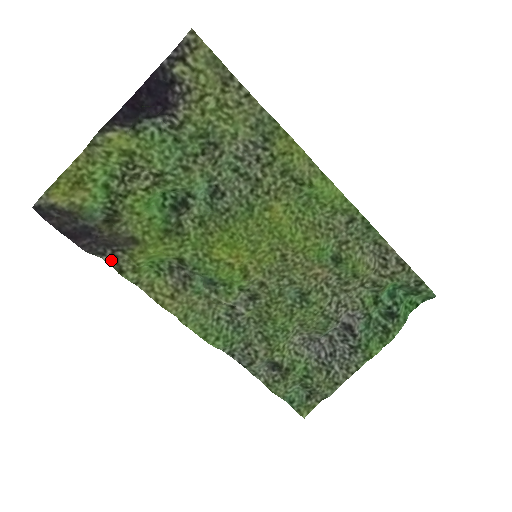
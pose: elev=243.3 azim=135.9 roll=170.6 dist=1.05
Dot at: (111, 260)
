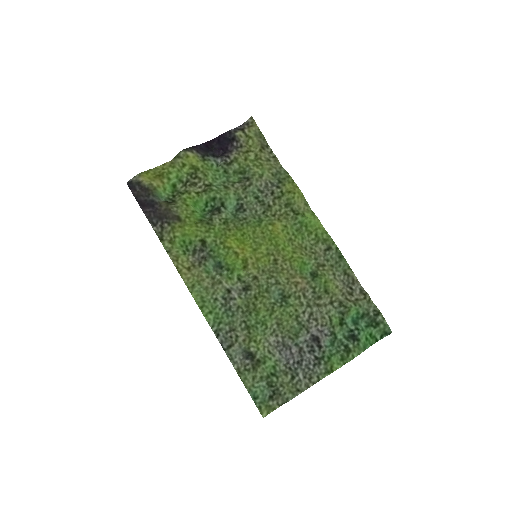
Dot at: (158, 230)
